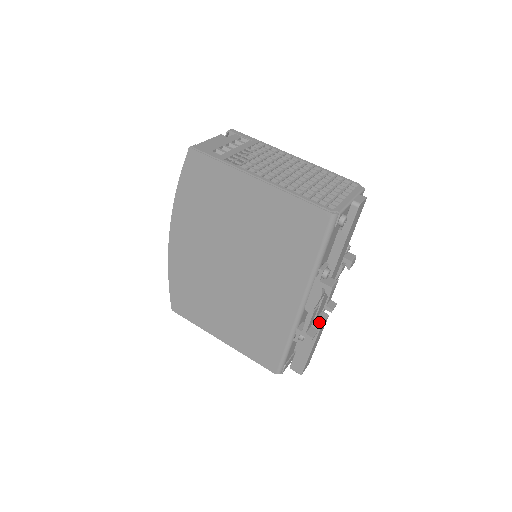
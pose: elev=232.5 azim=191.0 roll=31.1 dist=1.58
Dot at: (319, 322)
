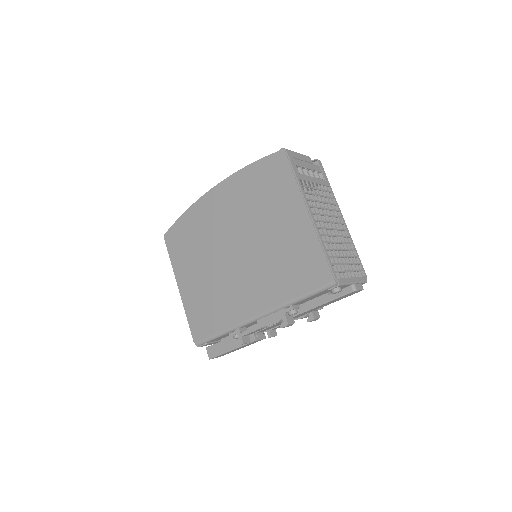
Dot at: (256, 337)
